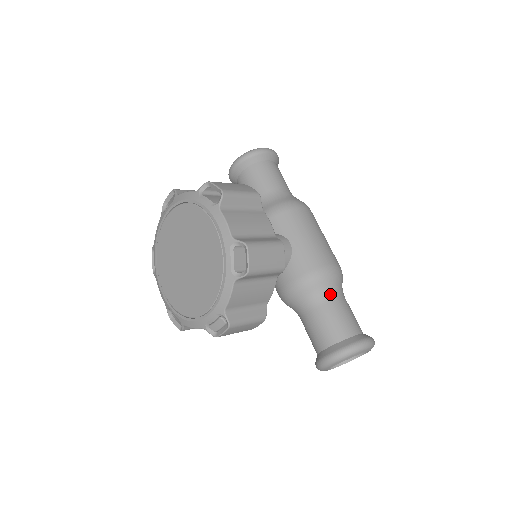
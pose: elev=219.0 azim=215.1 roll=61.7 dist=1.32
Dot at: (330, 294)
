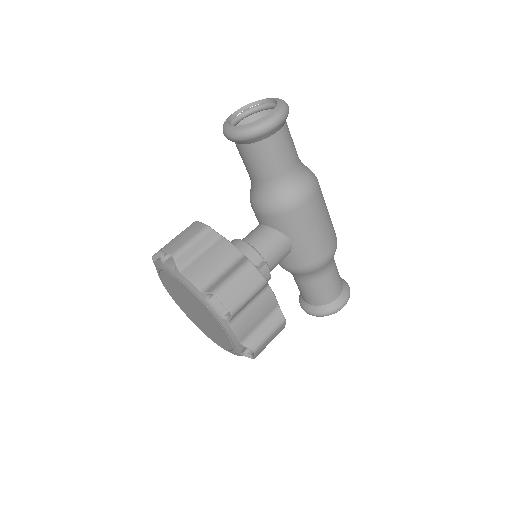
Dot at: (321, 274)
